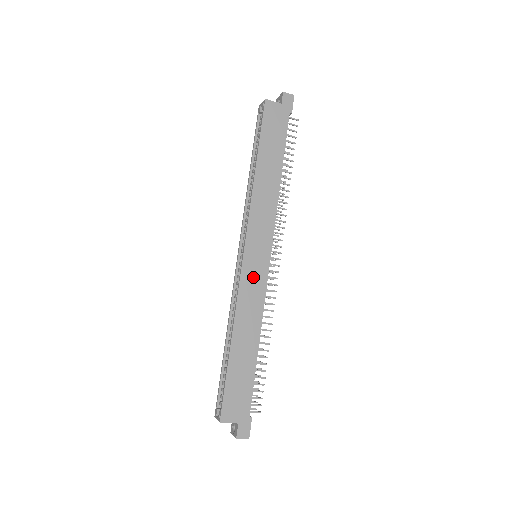
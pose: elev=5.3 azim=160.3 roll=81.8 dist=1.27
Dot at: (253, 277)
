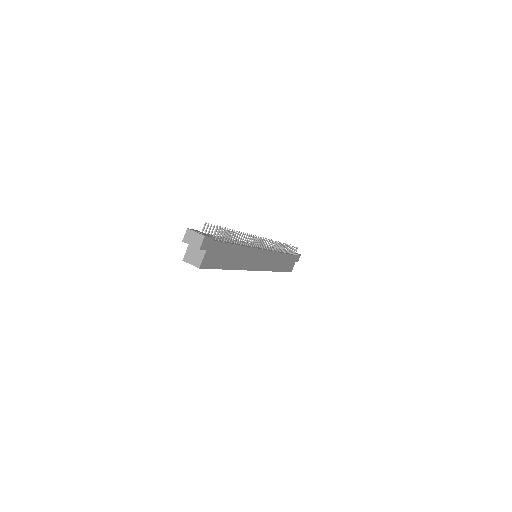
Dot at: (267, 262)
